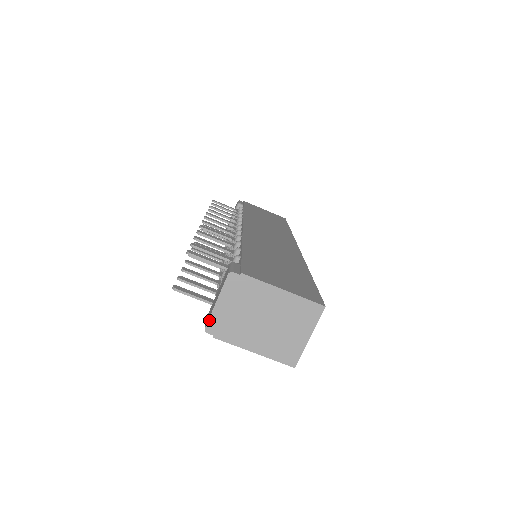
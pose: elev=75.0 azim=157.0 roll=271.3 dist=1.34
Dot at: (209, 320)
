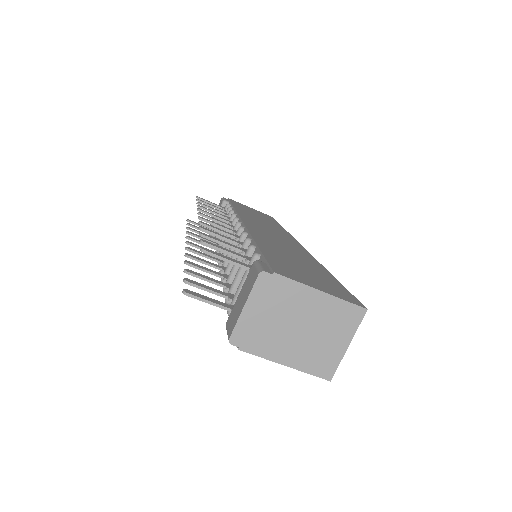
Dot at: (234, 329)
